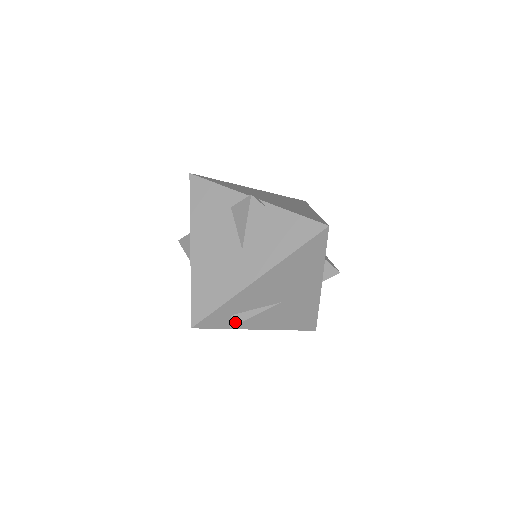
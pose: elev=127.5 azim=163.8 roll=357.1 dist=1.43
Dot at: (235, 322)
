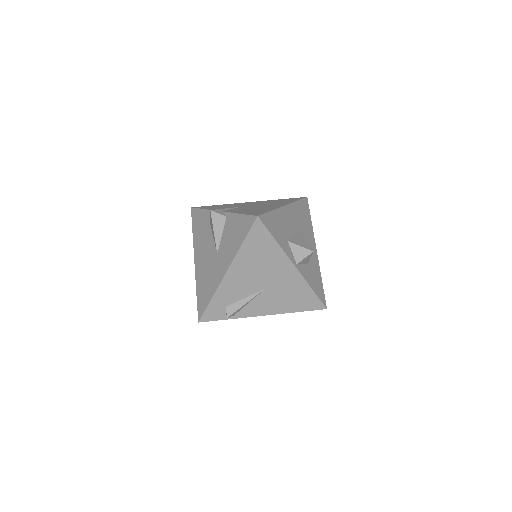
Dot at: (230, 312)
